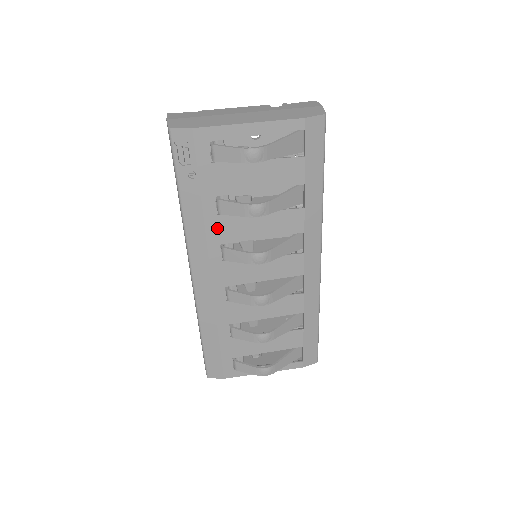
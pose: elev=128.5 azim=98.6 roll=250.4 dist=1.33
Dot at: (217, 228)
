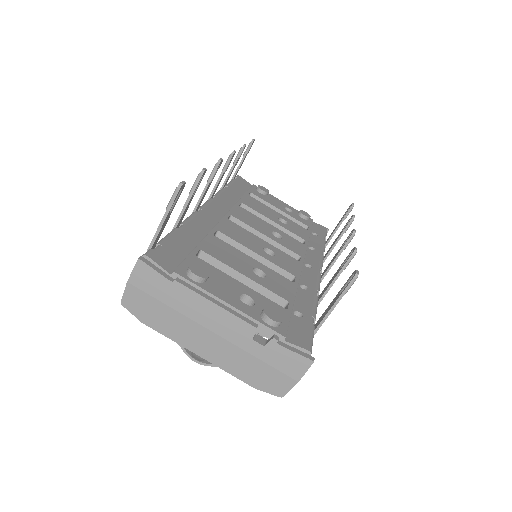
Dot at: occluded
